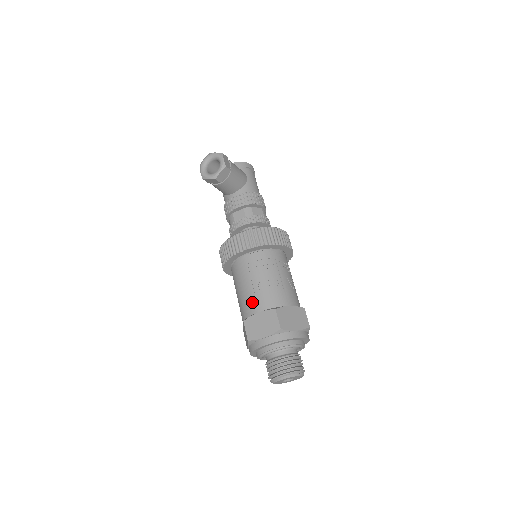
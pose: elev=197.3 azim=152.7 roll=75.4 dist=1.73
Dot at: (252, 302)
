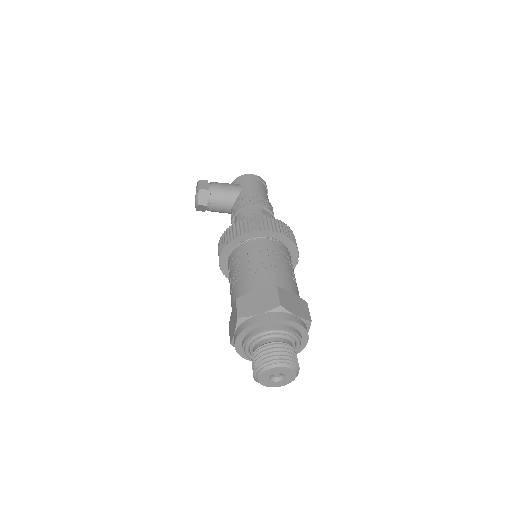
Dot at: (231, 302)
